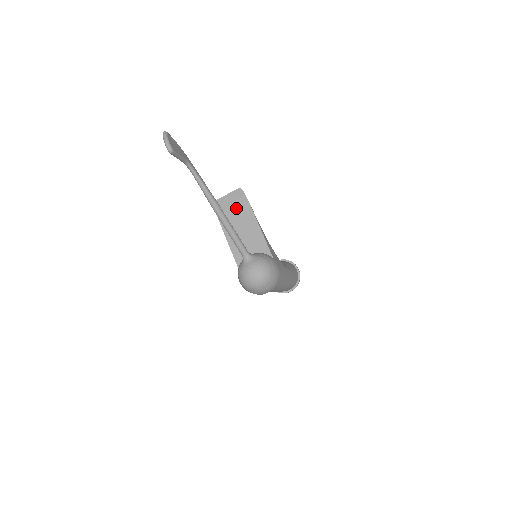
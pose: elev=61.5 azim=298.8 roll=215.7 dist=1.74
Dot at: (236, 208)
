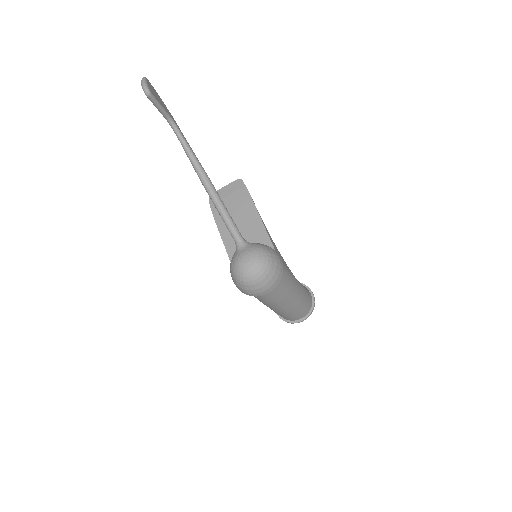
Dot at: (233, 200)
